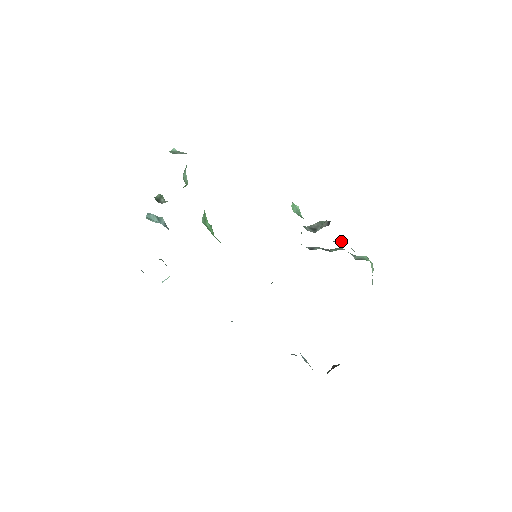
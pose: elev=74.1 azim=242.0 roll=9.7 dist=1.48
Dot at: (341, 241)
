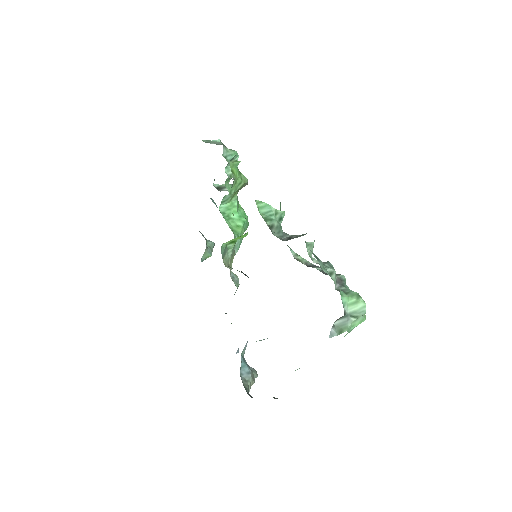
Dot at: (326, 263)
